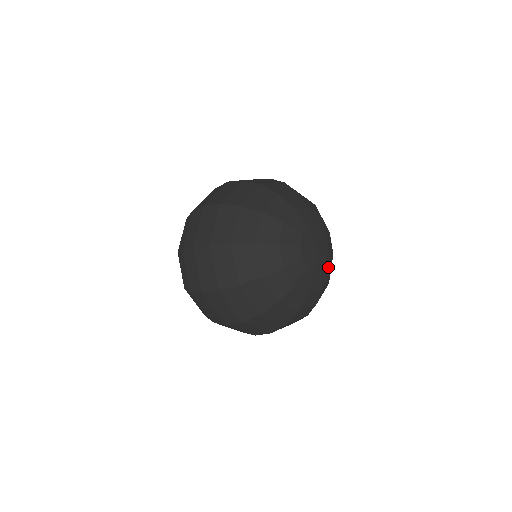
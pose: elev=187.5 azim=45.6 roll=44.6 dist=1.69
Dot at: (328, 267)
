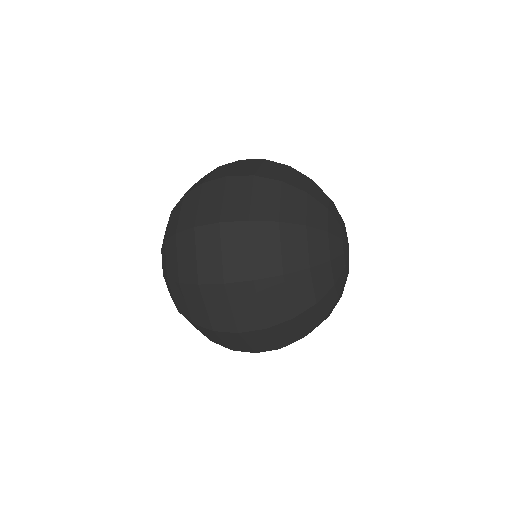
Dot at: occluded
